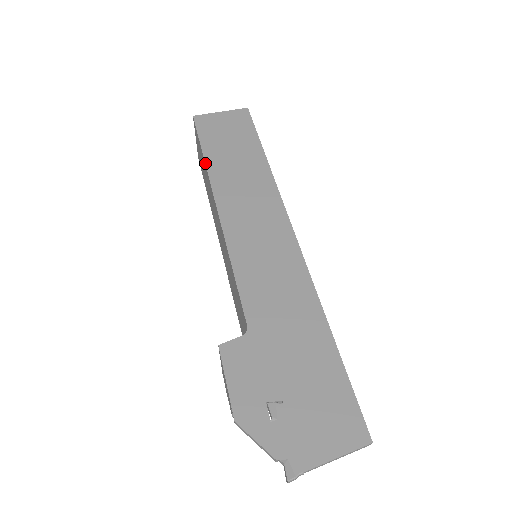
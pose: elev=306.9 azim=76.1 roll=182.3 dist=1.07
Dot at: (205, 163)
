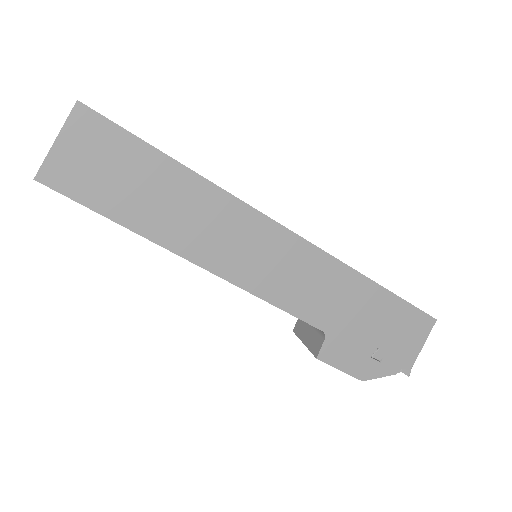
Dot at: occluded
